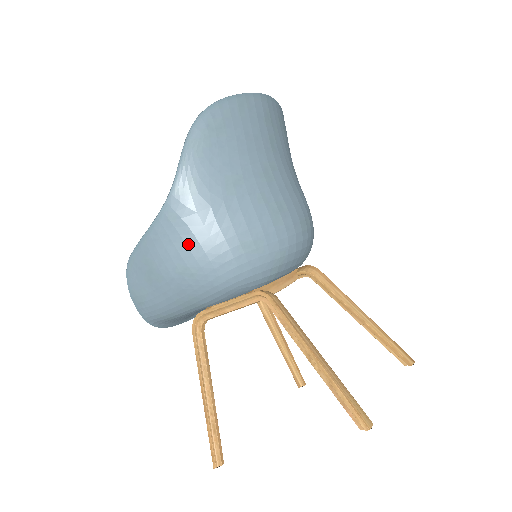
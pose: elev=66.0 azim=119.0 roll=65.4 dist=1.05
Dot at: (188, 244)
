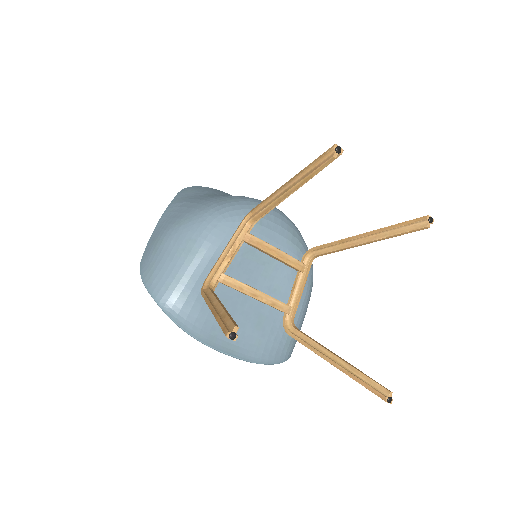
Dot at: (181, 212)
